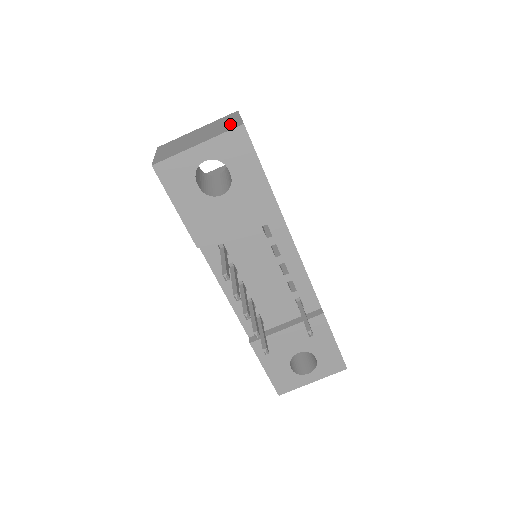
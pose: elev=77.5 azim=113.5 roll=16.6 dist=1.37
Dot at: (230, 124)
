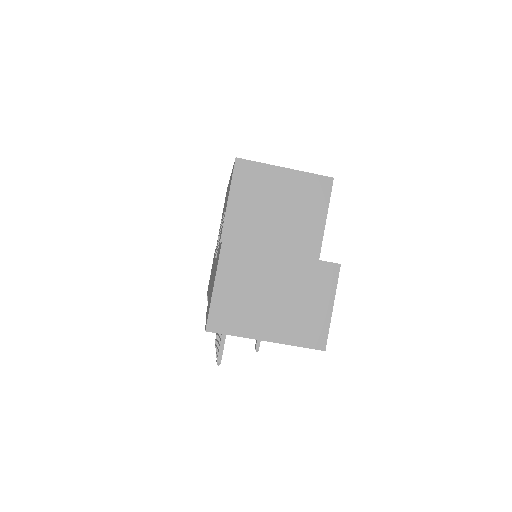
Dot at: (315, 322)
